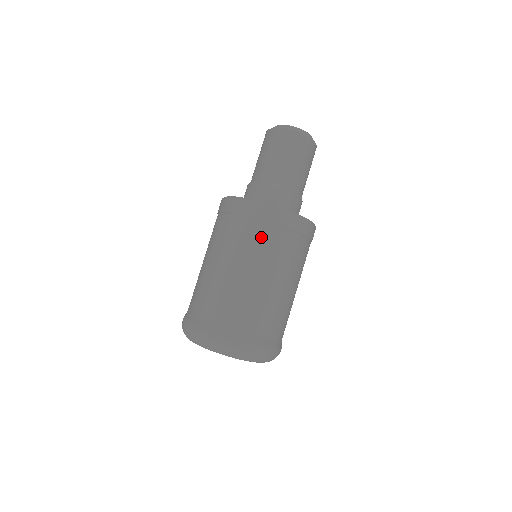
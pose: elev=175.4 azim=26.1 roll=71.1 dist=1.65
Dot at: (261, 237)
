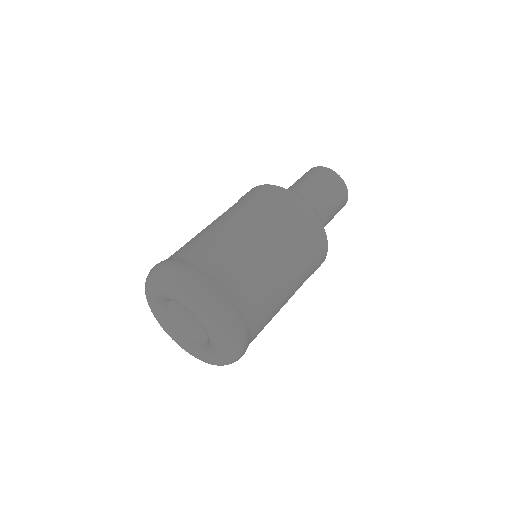
Dot at: (256, 203)
